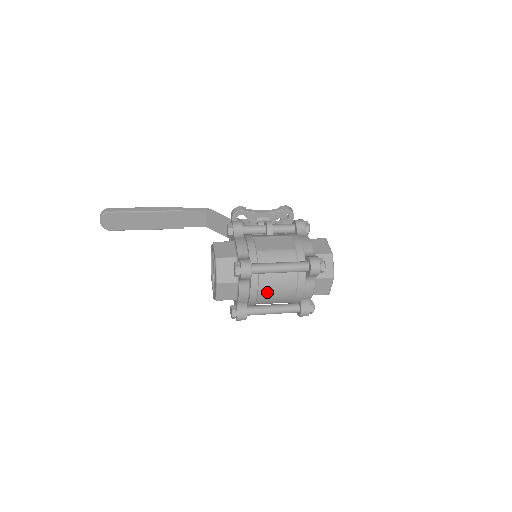
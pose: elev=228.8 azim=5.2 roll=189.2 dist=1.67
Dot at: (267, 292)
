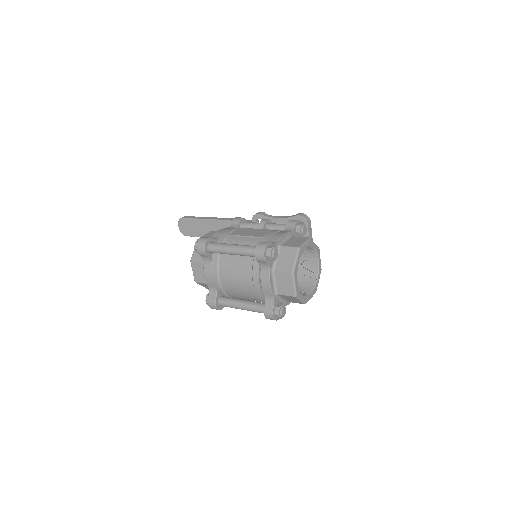
Dot at: (227, 277)
